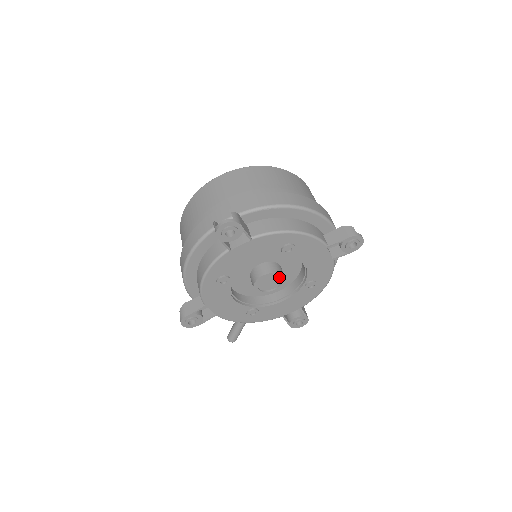
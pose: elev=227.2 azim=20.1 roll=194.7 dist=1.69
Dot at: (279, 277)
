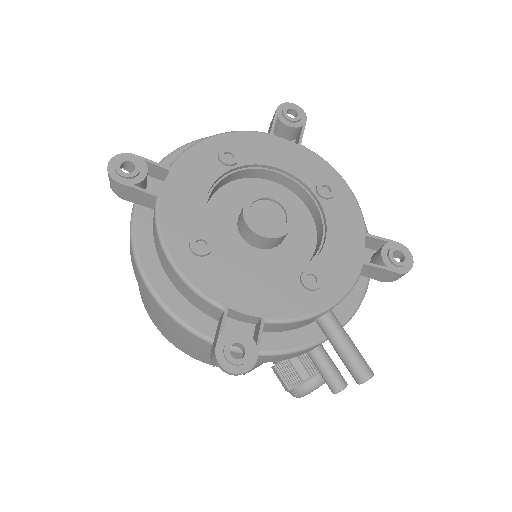
Dot at: (270, 202)
